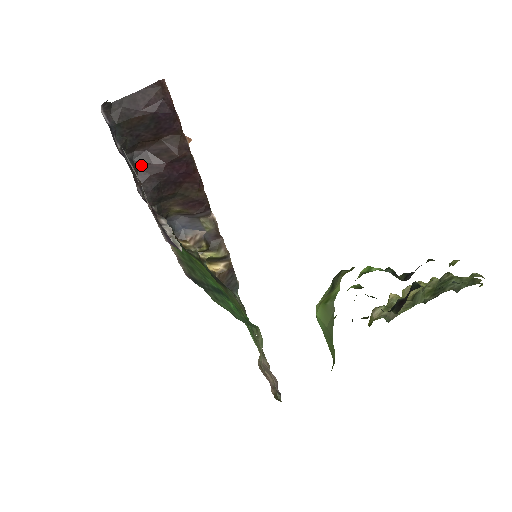
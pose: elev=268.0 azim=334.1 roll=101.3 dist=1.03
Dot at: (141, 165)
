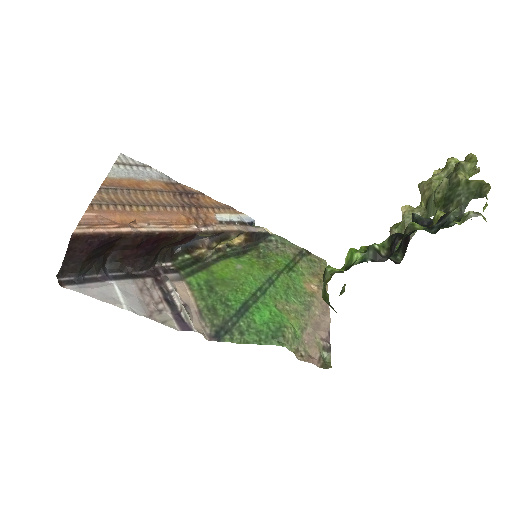
Dot at: (121, 260)
